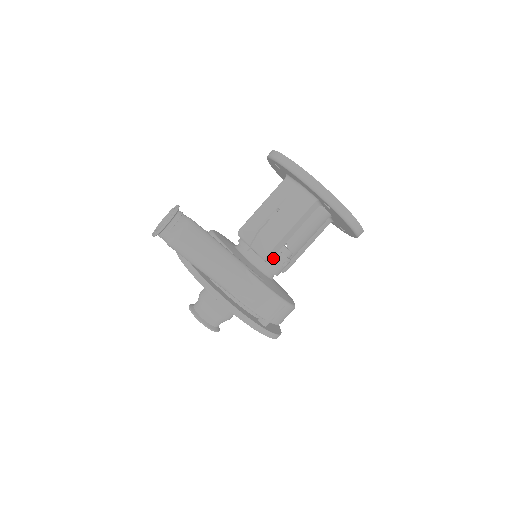
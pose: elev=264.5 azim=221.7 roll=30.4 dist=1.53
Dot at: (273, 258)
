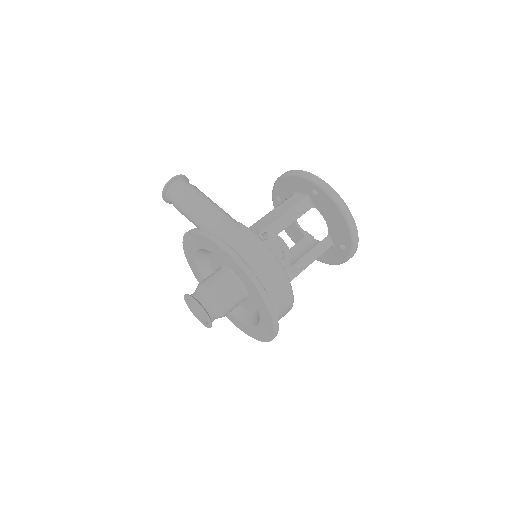
Dot at: (269, 243)
